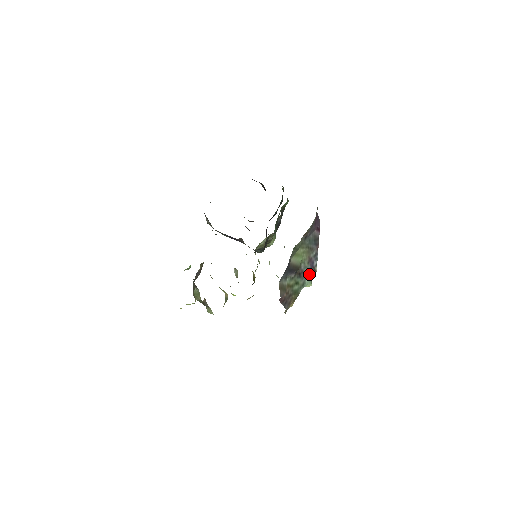
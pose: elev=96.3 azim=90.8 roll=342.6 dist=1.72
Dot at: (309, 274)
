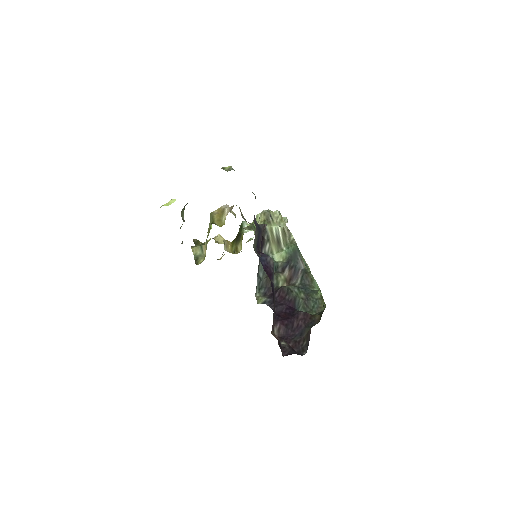
Dot at: occluded
